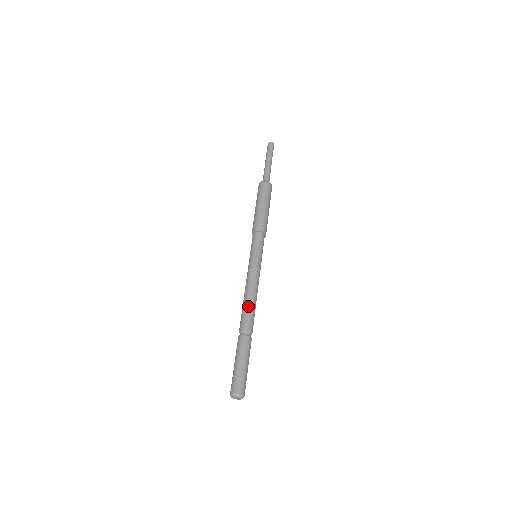
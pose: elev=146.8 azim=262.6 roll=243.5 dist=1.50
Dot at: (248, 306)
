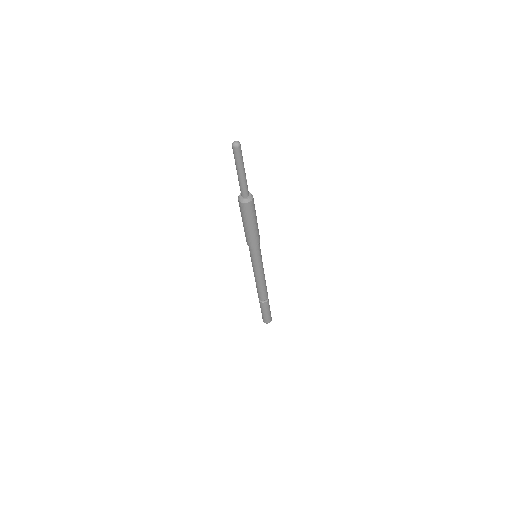
Dot at: (264, 289)
